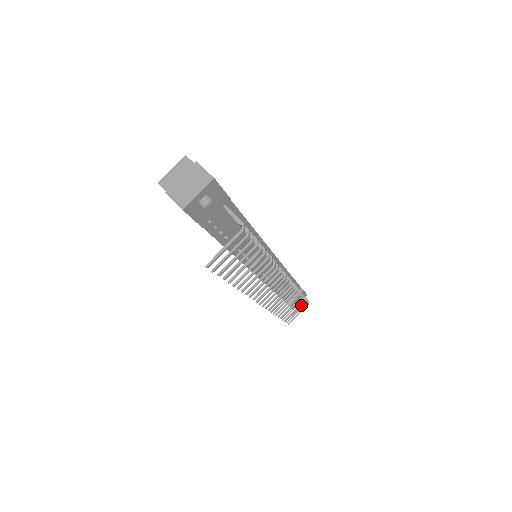
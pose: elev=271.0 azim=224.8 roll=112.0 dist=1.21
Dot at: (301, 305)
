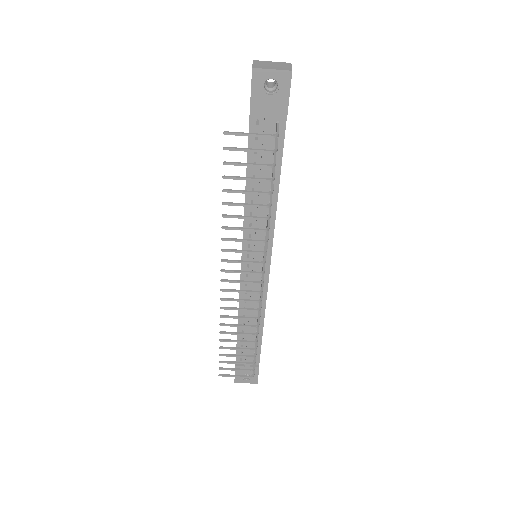
Dot at: (246, 363)
